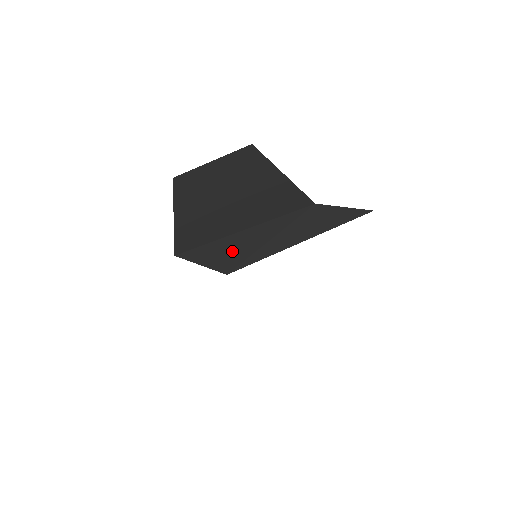
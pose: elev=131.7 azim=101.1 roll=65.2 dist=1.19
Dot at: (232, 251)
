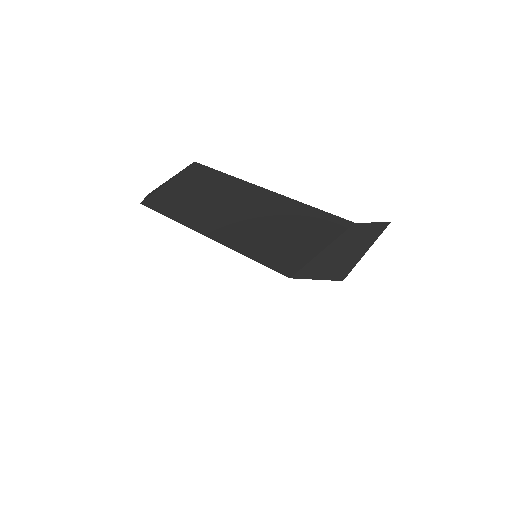
Dot at: (331, 265)
